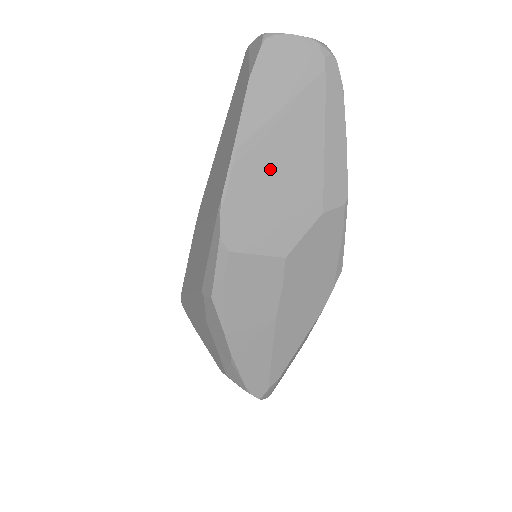
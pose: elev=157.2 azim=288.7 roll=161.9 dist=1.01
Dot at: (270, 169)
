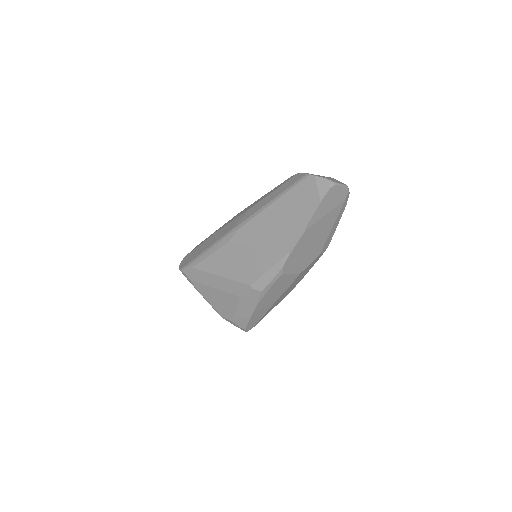
Dot at: (312, 238)
